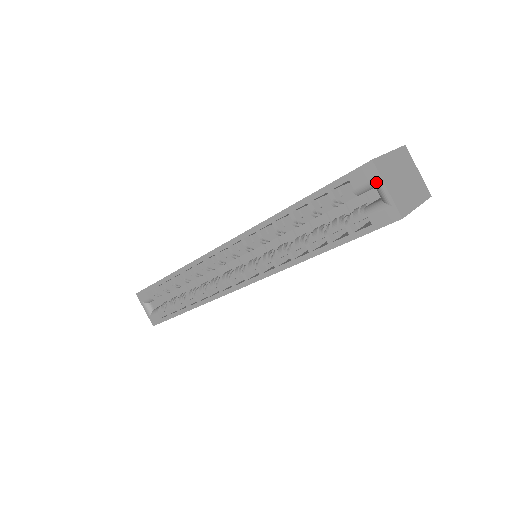
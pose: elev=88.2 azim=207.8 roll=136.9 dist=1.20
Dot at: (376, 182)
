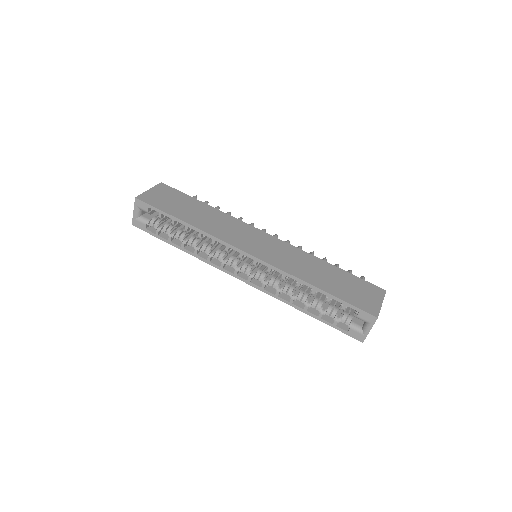
Dot at: (369, 324)
